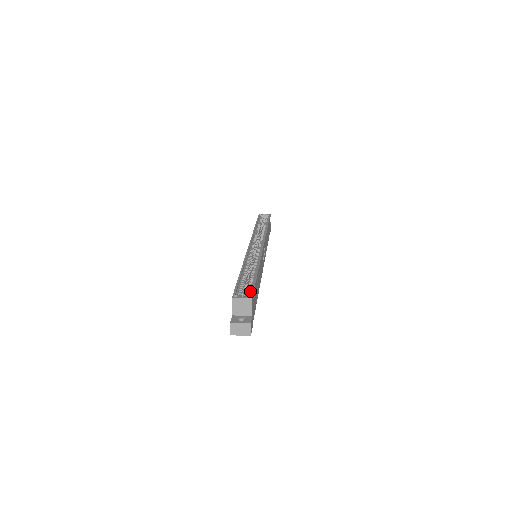
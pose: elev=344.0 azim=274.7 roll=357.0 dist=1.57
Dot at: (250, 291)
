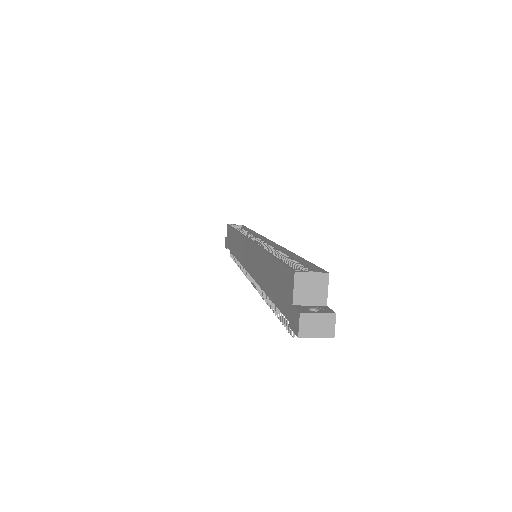
Dot at: (310, 269)
